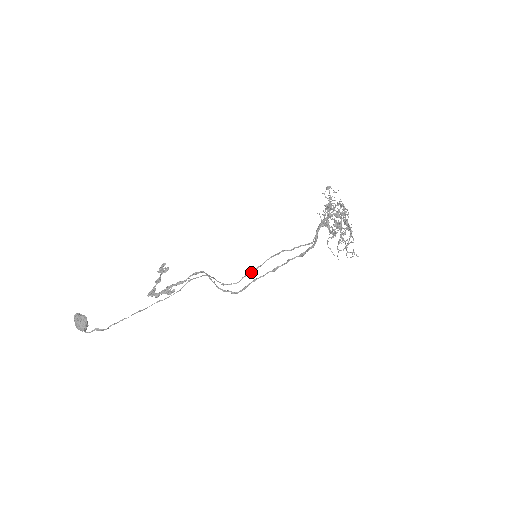
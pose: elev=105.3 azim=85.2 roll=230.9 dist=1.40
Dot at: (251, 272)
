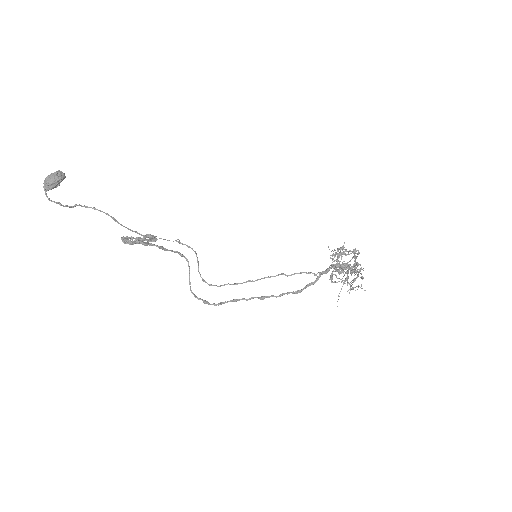
Dot at: (239, 283)
